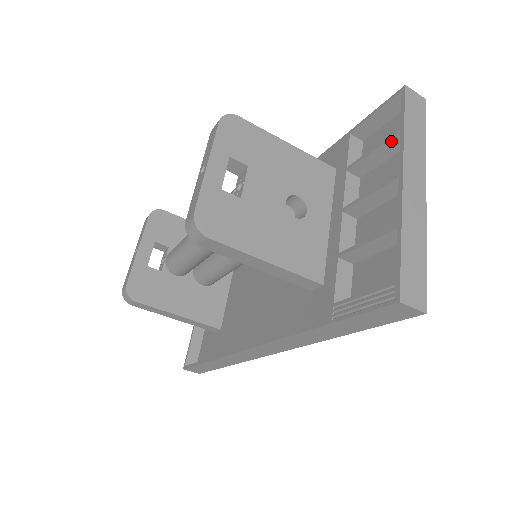
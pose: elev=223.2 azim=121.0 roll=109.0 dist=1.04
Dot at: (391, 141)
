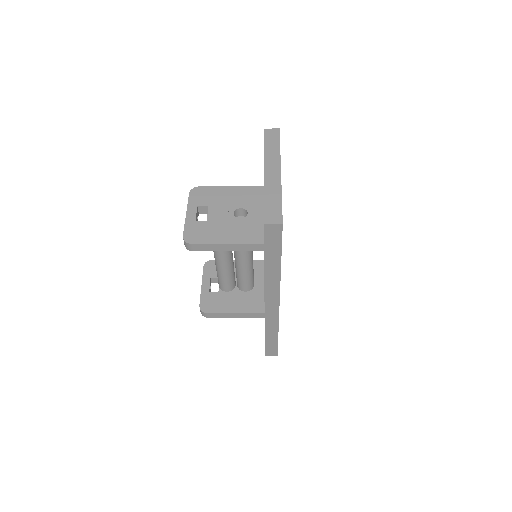
Dot at: occluded
